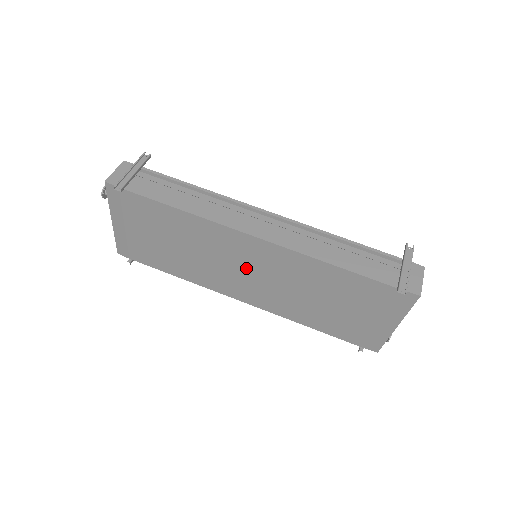
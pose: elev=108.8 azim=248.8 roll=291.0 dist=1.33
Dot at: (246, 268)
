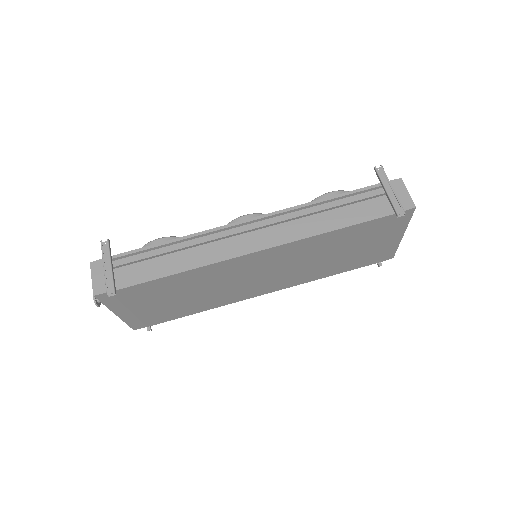
Dot at: (258, 274)
